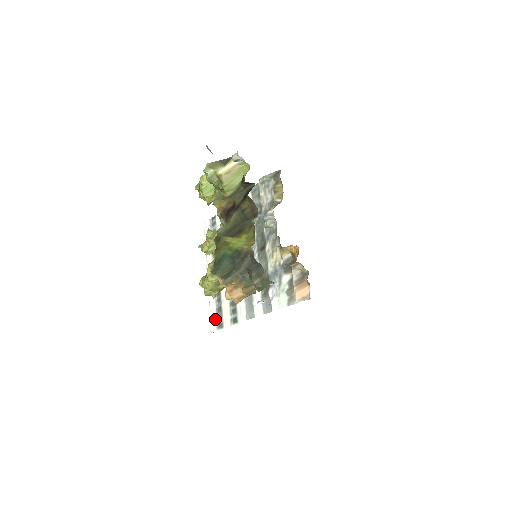
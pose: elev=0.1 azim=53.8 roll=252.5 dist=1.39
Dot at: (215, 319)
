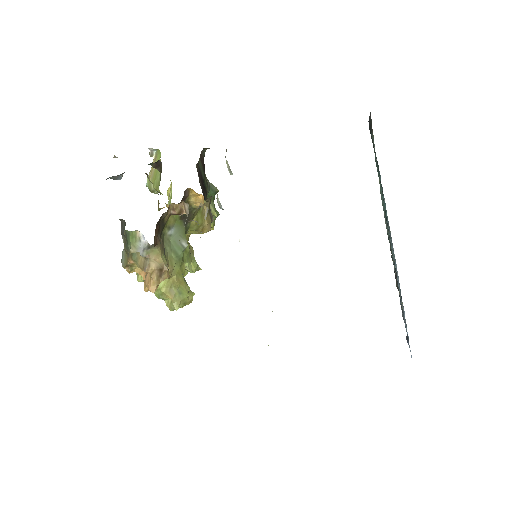
Dot at: occluded
